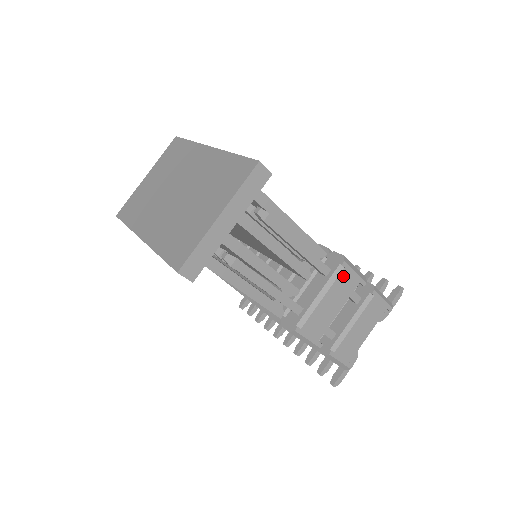
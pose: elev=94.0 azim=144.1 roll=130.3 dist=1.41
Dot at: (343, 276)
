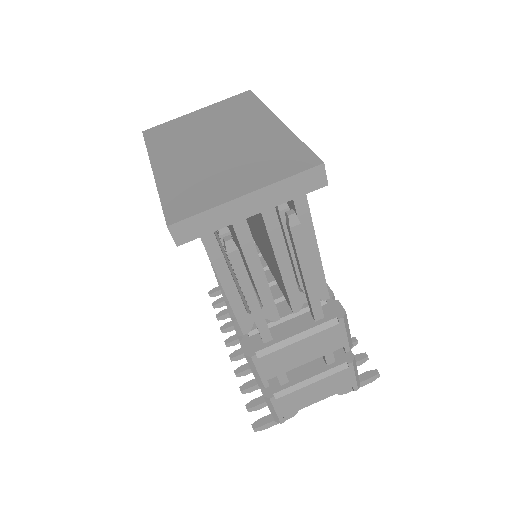
Dot at: (332, 331)
